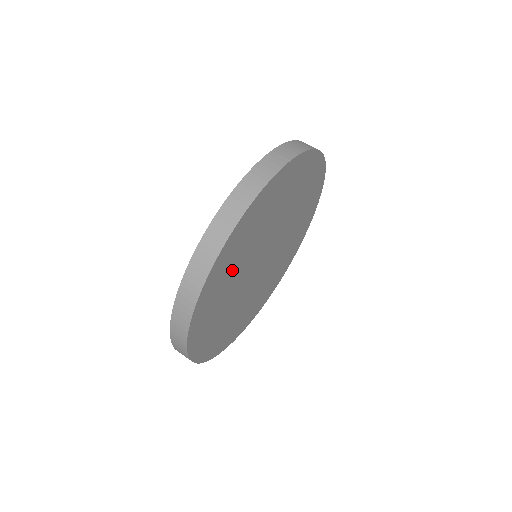
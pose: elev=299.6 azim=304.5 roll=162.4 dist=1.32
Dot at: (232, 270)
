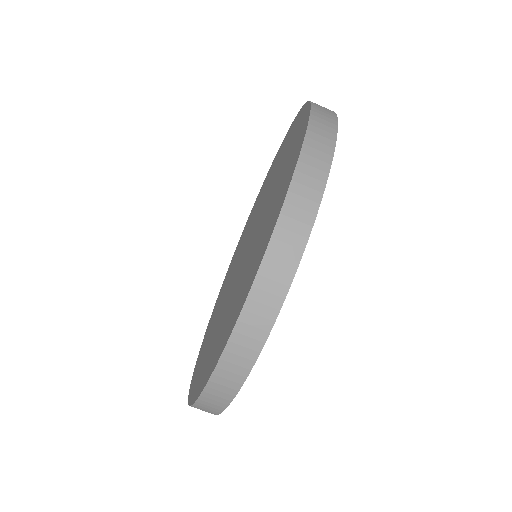
Dot at: occluded
